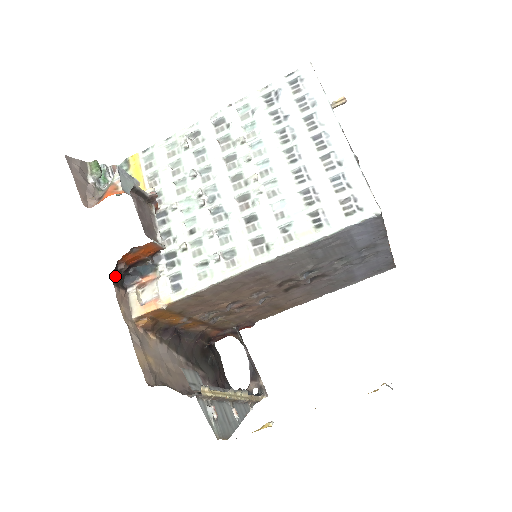
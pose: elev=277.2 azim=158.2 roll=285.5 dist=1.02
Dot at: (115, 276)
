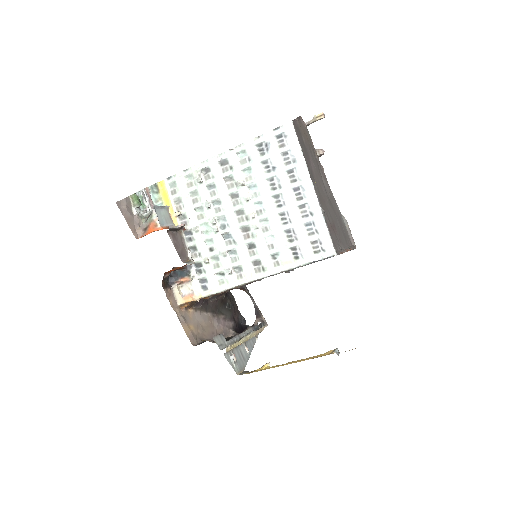
Dot at: (163, 282)
